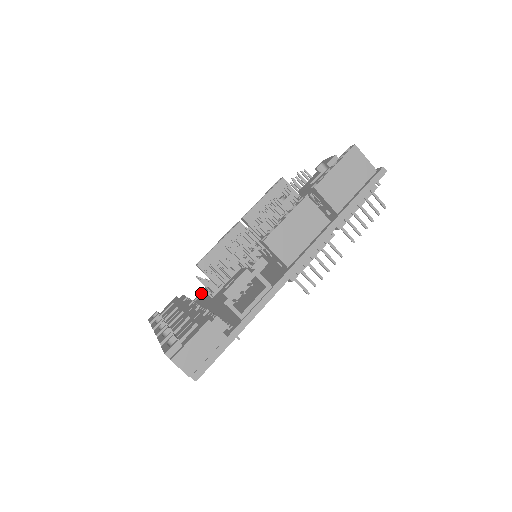
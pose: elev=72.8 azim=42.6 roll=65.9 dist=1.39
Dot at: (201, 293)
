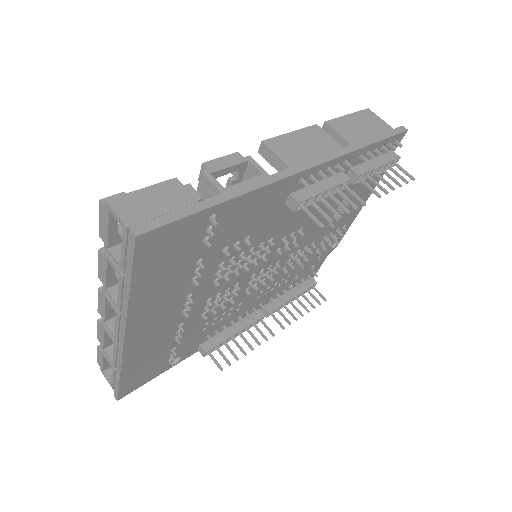
Dot at: occluded
